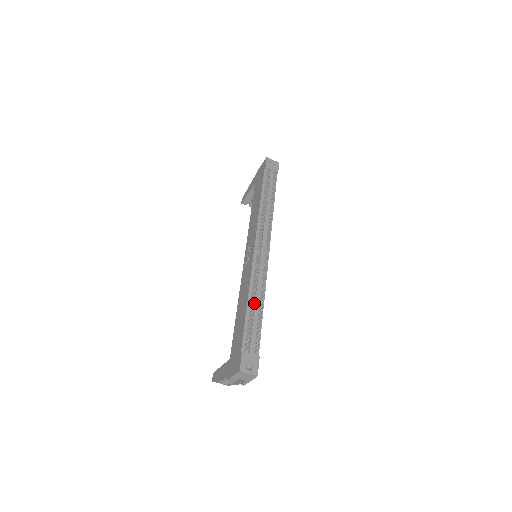
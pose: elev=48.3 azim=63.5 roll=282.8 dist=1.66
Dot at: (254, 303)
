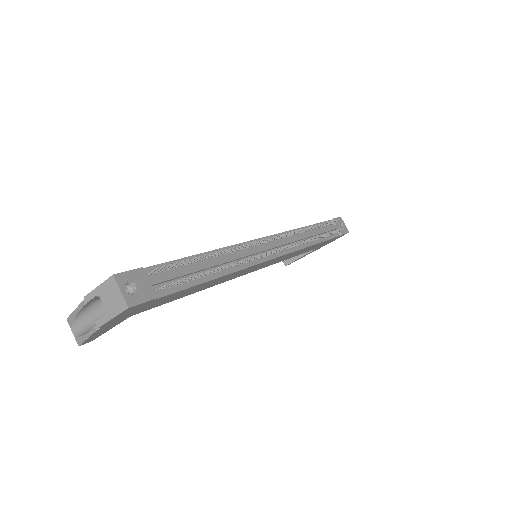
Dot at: (212, 261)
